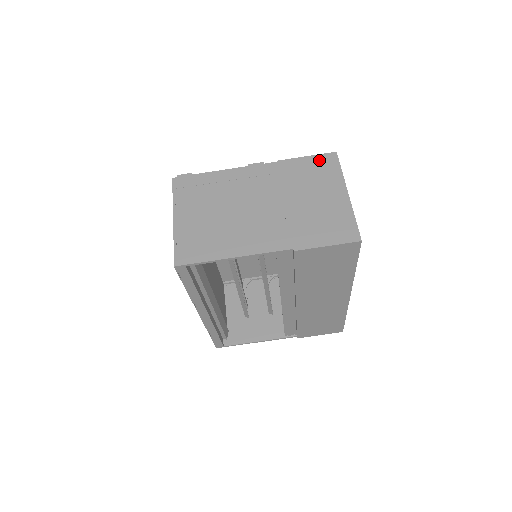
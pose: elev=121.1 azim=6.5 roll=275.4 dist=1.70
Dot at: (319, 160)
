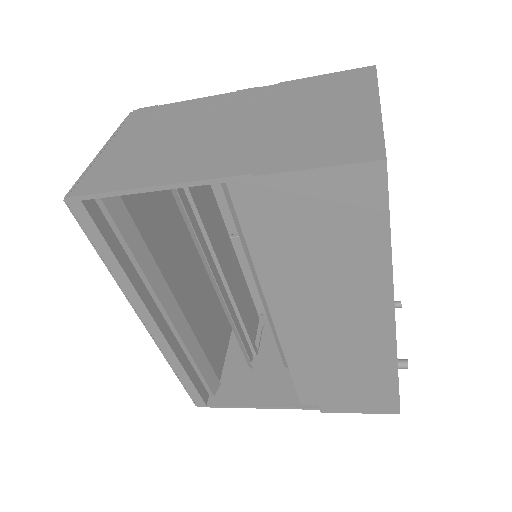
Dot at: (344, 75)
